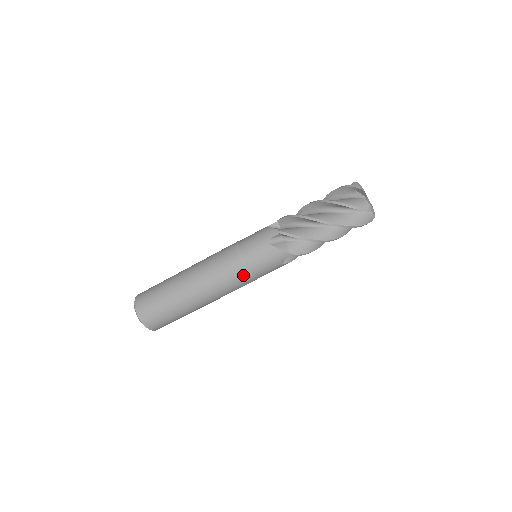
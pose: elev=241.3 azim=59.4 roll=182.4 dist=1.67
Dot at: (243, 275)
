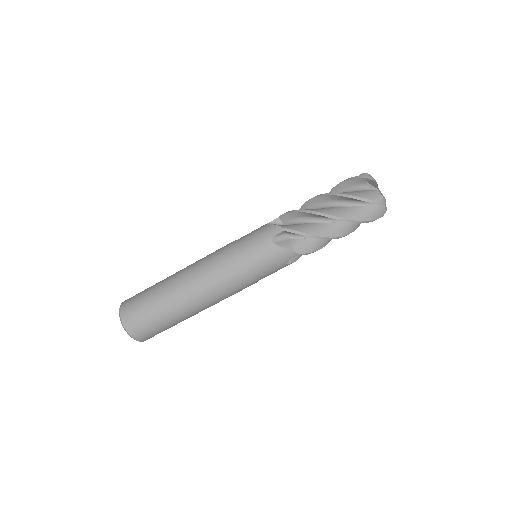
Dot at: (243, 278)
